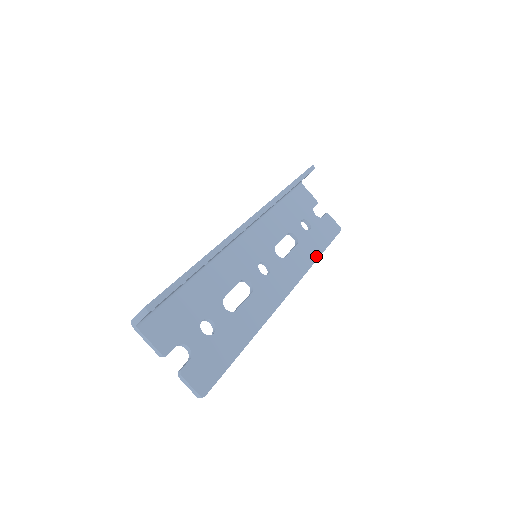
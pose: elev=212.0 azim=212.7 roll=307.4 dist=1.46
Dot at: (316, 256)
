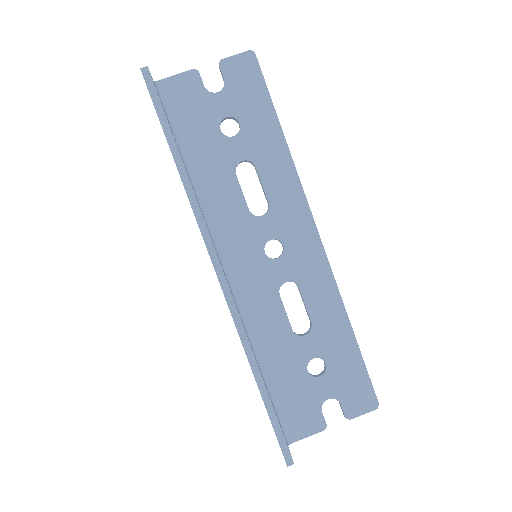
Dot at: (282, 143)
